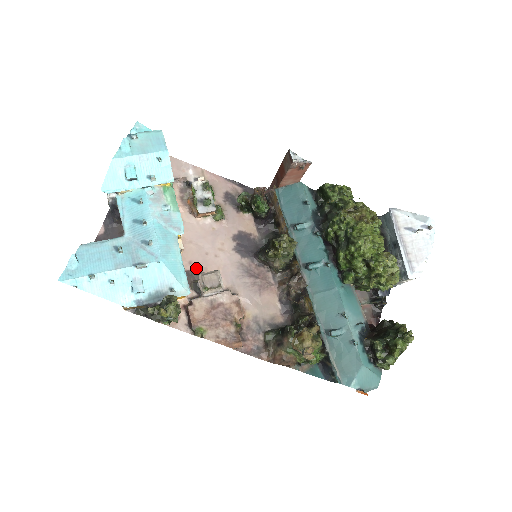
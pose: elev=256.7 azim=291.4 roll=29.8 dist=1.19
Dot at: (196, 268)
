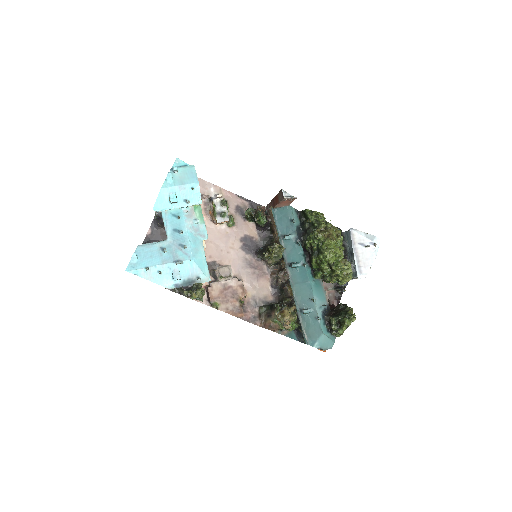
Dot at: (214, 261)
